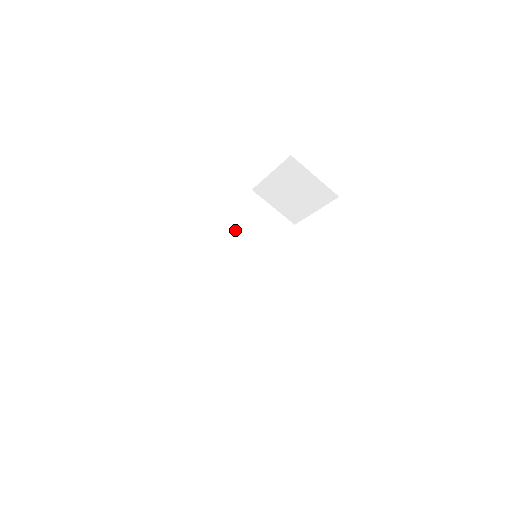
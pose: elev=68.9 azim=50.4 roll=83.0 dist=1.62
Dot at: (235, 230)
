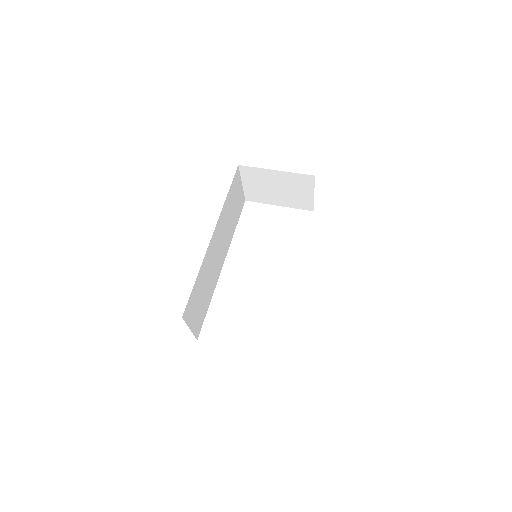
Dot at: (224, 211)
